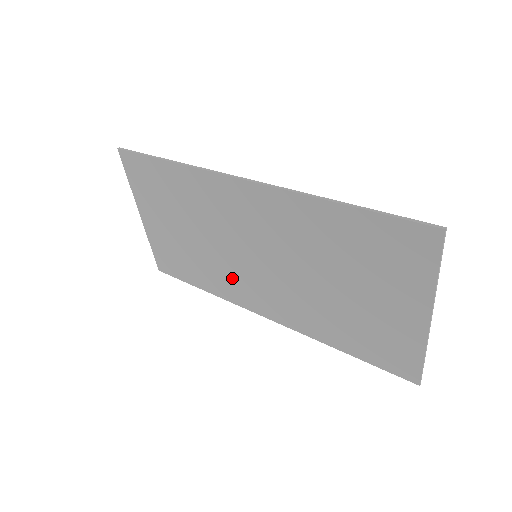
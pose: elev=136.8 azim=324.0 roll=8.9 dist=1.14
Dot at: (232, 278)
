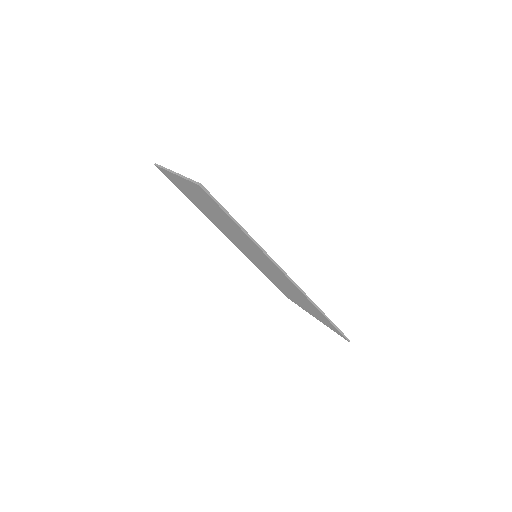
Dot at: (226, 232)
